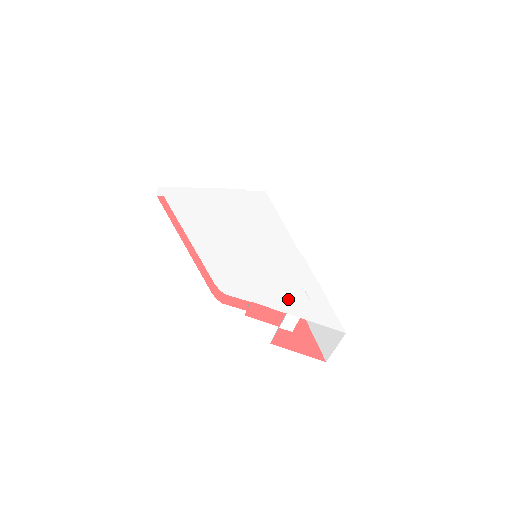
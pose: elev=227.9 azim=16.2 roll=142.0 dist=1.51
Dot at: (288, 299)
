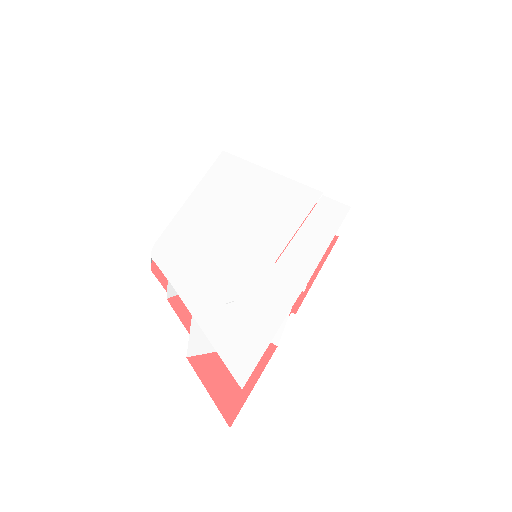
Dot at: (217, 305)
